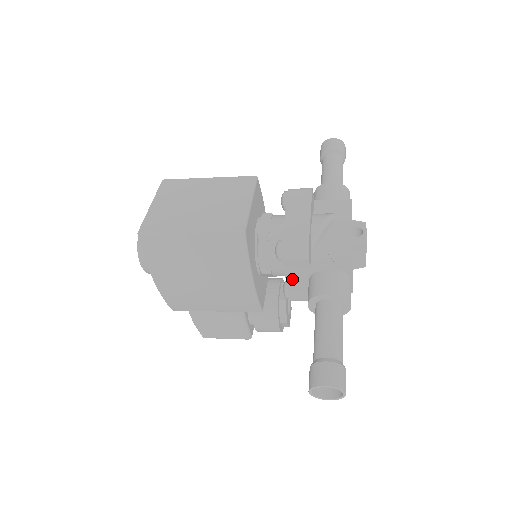
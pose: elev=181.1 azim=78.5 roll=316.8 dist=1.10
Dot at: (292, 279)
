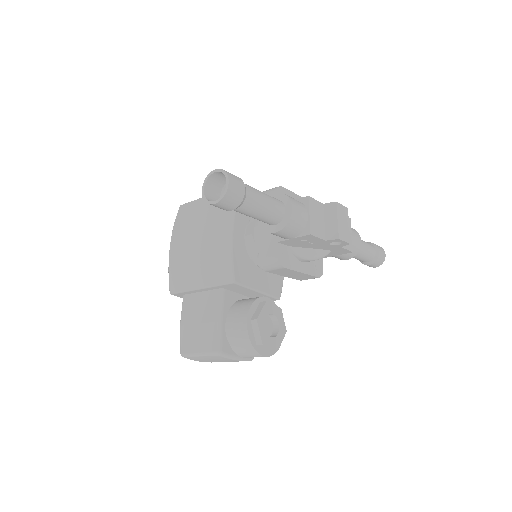
Dot at: occluded
